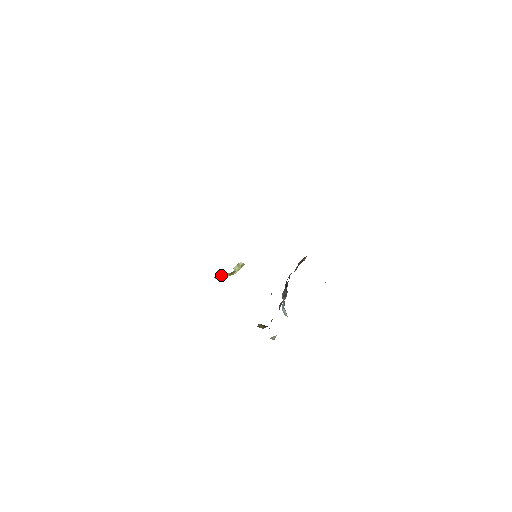
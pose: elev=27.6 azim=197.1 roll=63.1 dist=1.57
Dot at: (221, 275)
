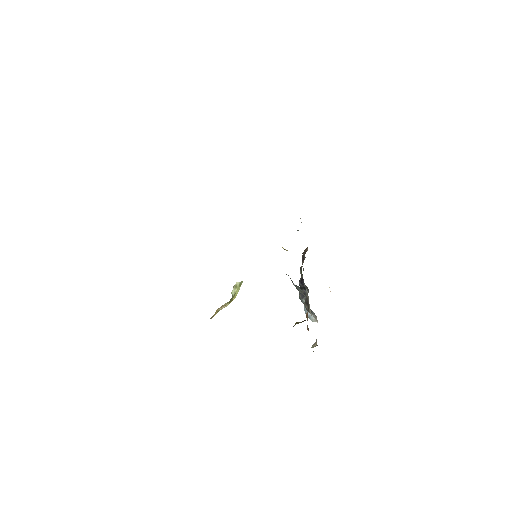
Dot at: (219, 308)
